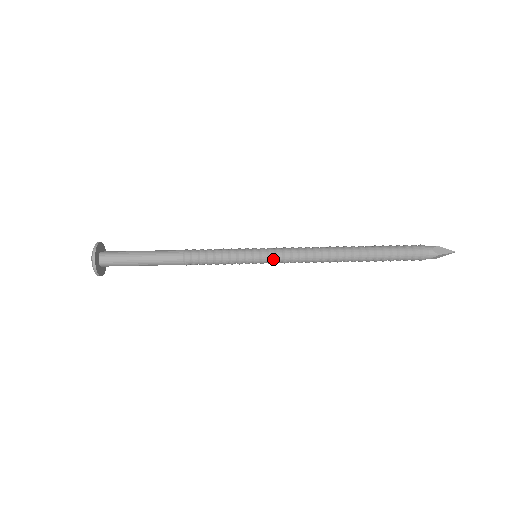
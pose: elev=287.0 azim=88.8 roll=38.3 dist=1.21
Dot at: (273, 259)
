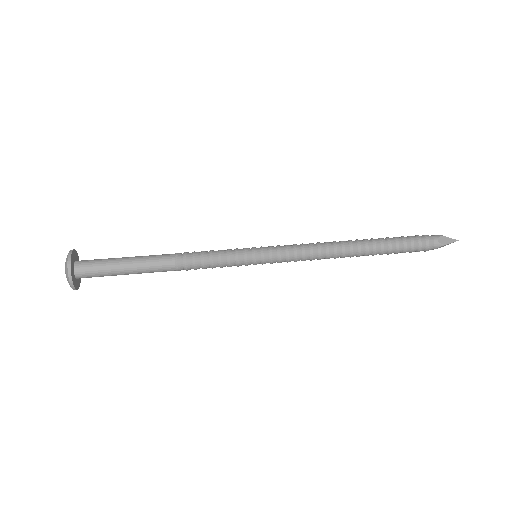
Dot at: (275, 248)
